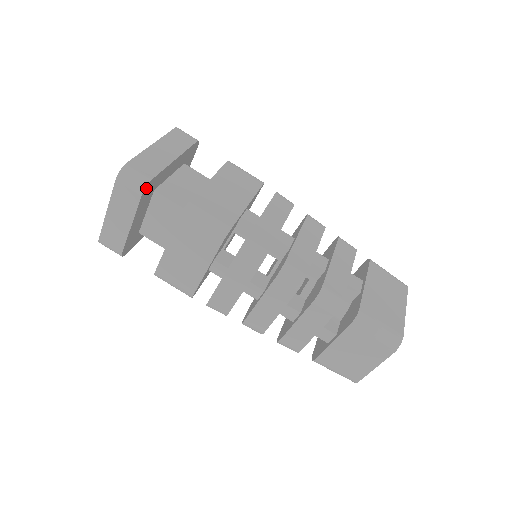
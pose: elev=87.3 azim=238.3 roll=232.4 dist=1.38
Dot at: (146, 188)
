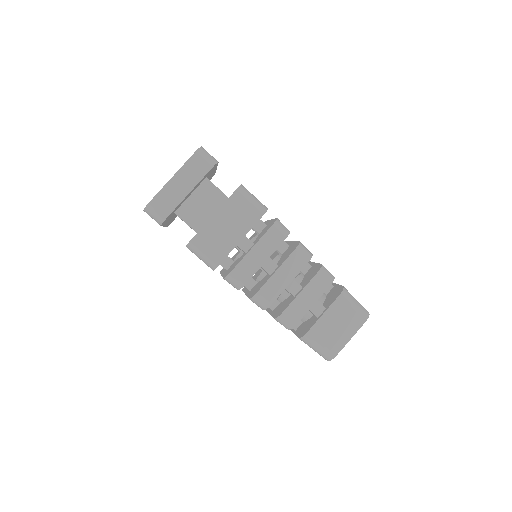
Dot at: (214, 165)
